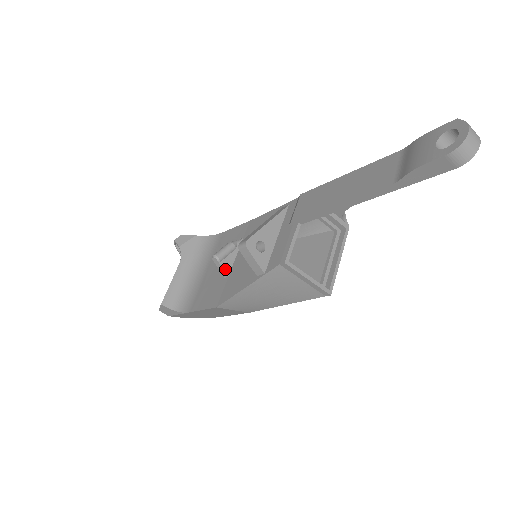
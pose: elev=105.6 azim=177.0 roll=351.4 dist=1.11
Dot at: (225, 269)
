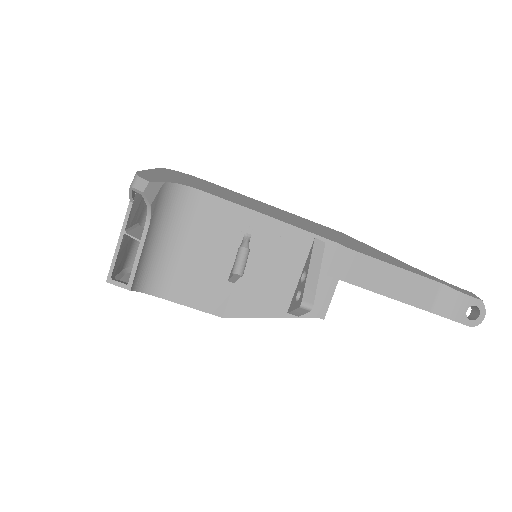
Dot at: (237, 279)
